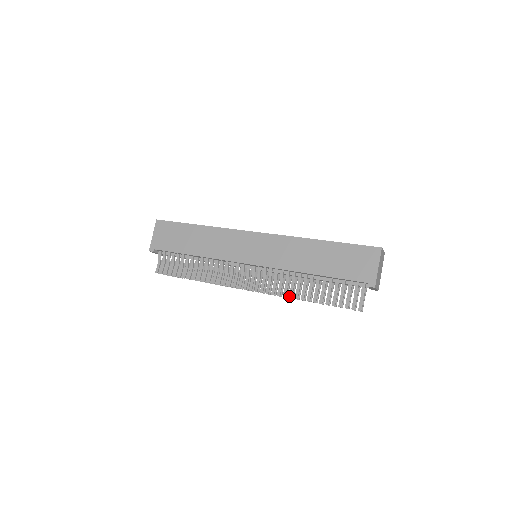
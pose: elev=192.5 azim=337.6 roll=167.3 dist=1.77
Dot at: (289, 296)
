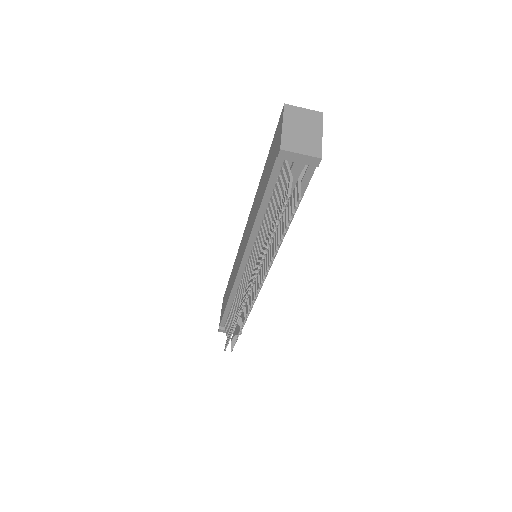
Dot at: (259, 263)
